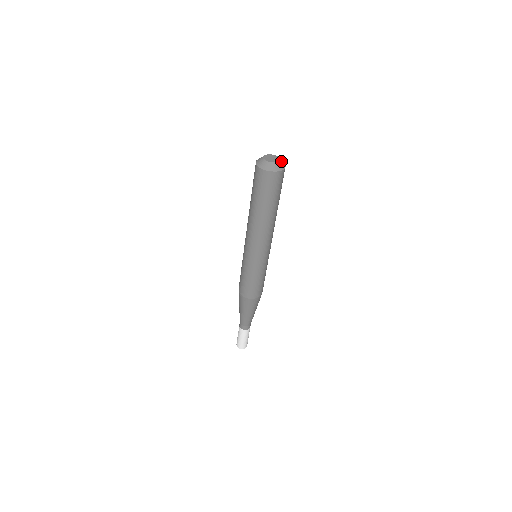
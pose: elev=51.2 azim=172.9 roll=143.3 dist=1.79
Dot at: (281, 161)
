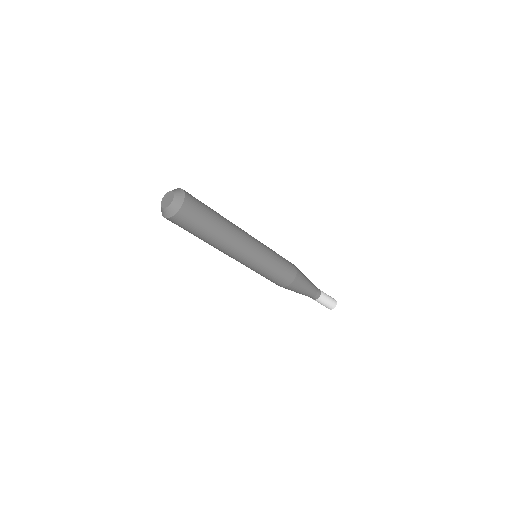
Dot at: (175, 191)
